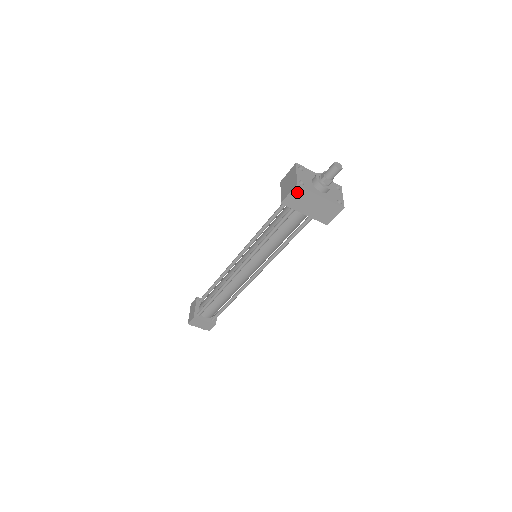
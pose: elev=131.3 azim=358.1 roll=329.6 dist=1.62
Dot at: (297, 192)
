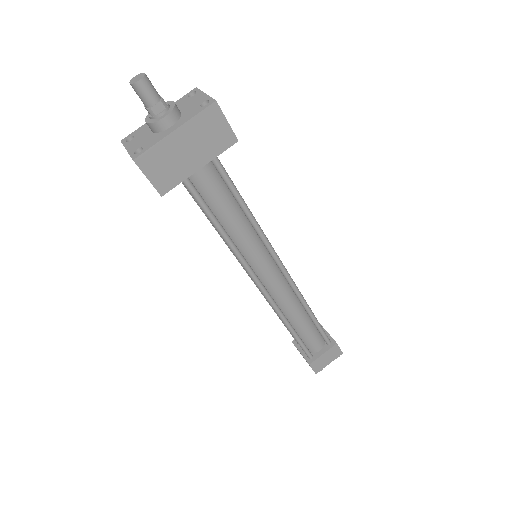
Dot at: (149, 165)
